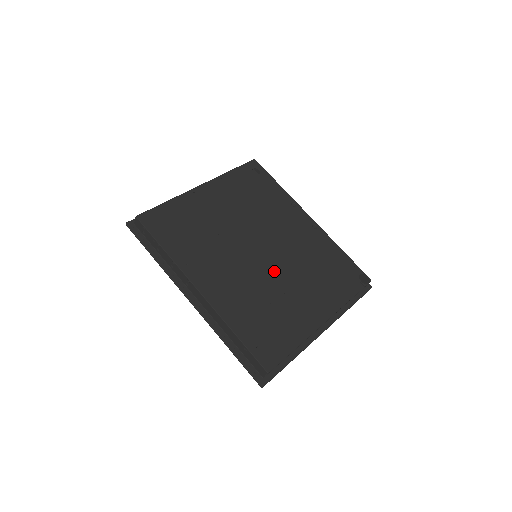
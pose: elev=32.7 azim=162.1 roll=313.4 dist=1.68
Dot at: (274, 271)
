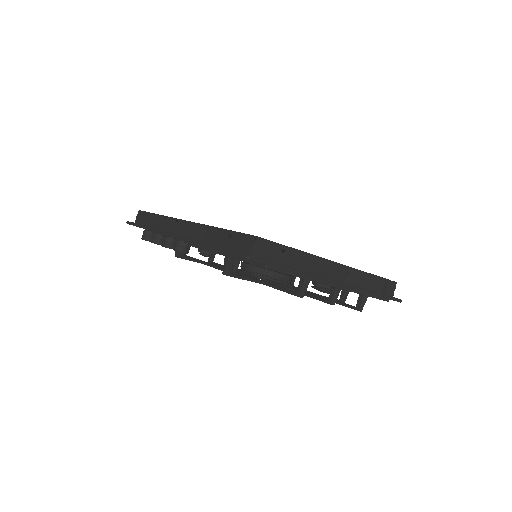
Dot at: occluded
